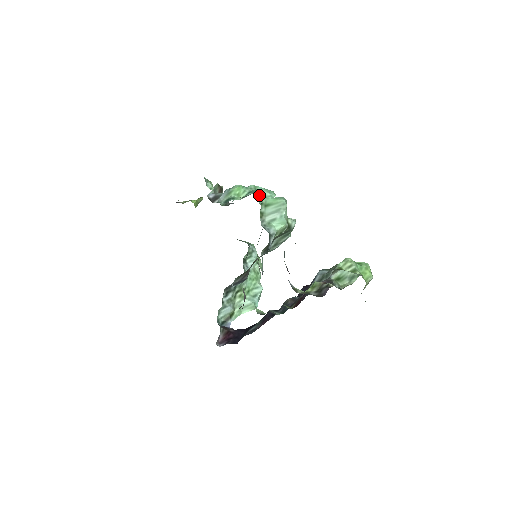
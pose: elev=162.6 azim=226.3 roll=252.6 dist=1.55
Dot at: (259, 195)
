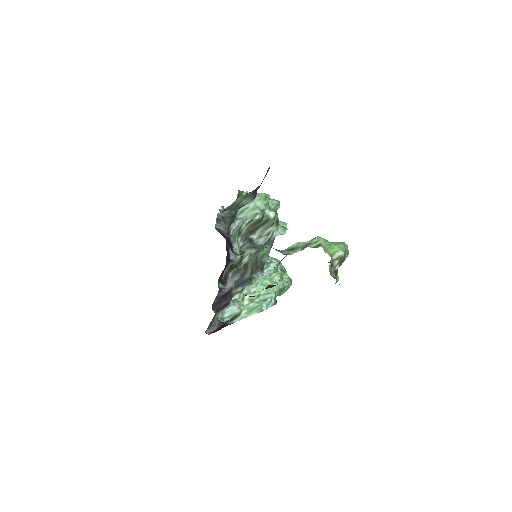
Dot at: occluded
